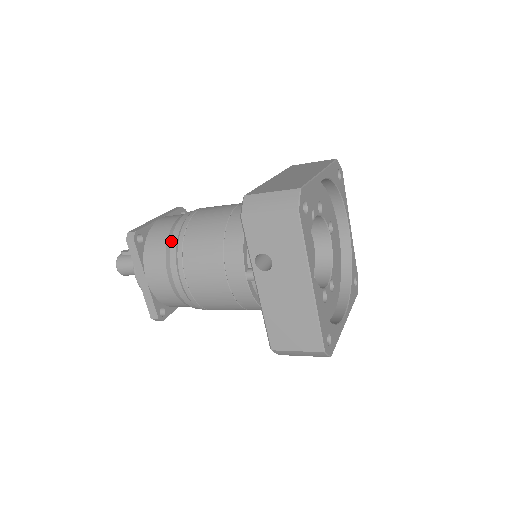
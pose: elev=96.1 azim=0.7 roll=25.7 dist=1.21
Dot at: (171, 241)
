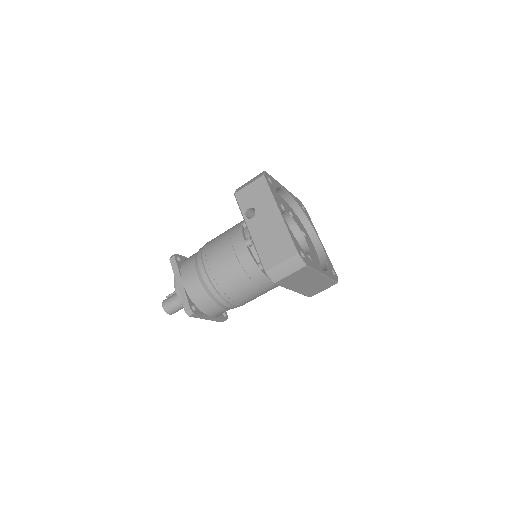
Dot at: (198, 251)
